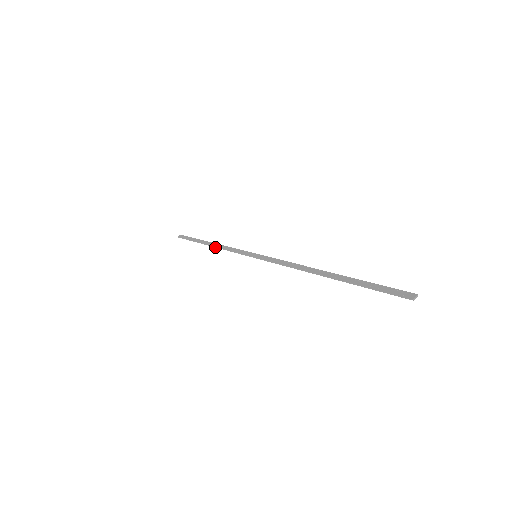
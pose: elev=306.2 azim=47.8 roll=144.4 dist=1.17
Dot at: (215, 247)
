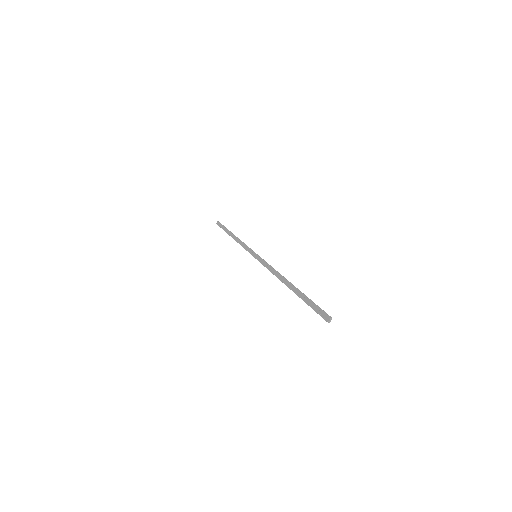
Dot at: (236, 241)
